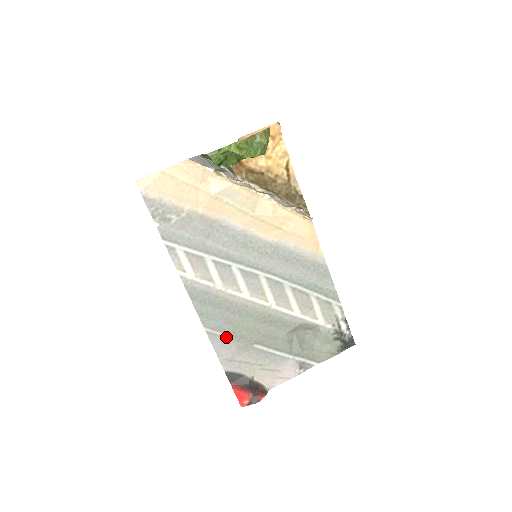
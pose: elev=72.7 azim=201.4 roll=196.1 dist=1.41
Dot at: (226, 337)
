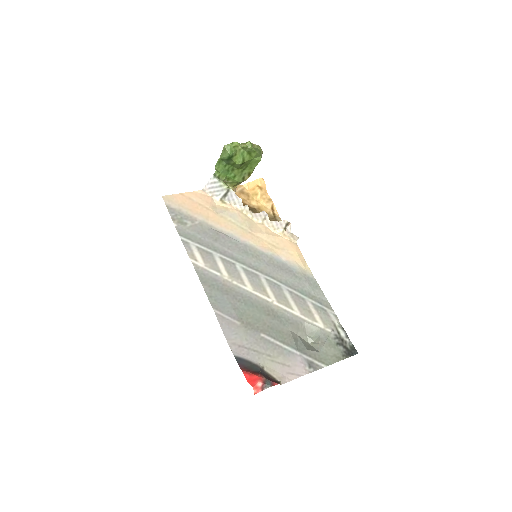
Dot at: (234, 322)
